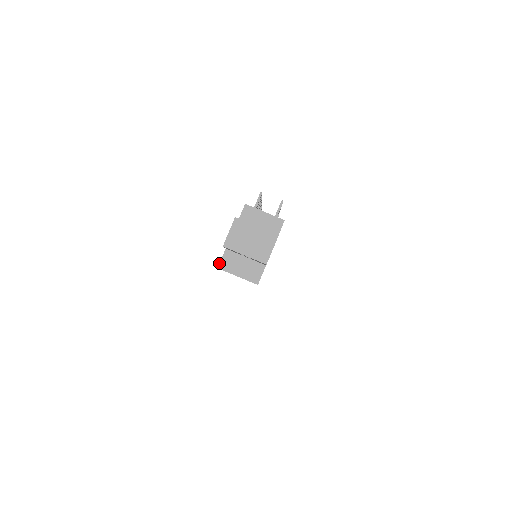
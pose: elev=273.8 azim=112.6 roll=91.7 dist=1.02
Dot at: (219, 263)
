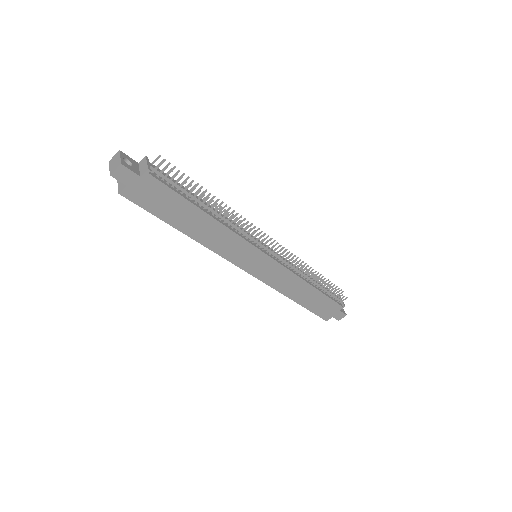
Dot at: occluded
